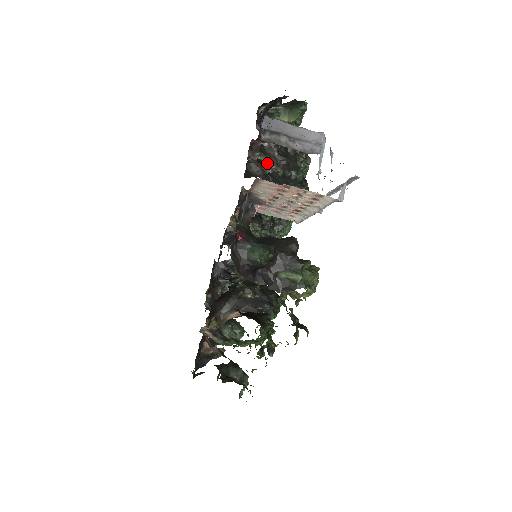
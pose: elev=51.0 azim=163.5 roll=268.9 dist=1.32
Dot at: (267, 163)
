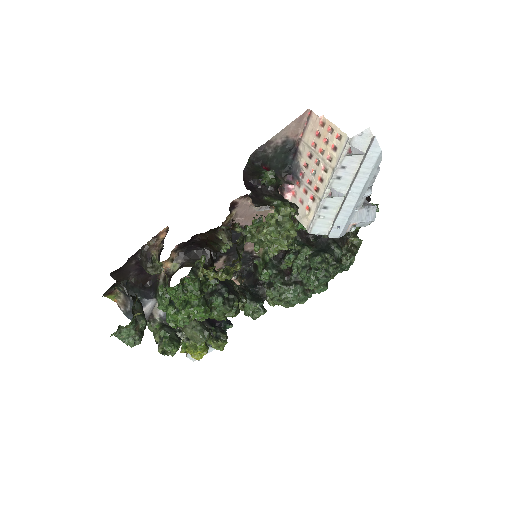
Dot at: occluded
